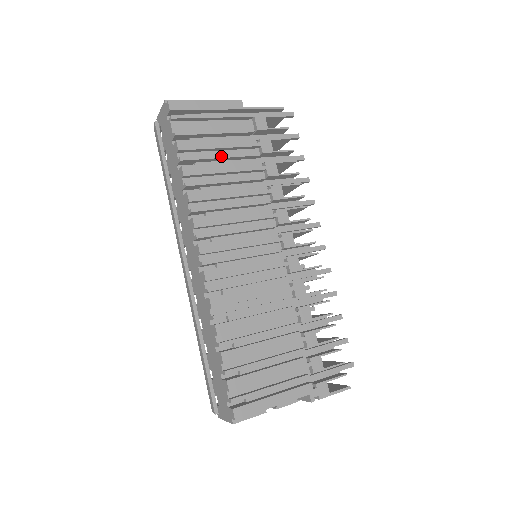
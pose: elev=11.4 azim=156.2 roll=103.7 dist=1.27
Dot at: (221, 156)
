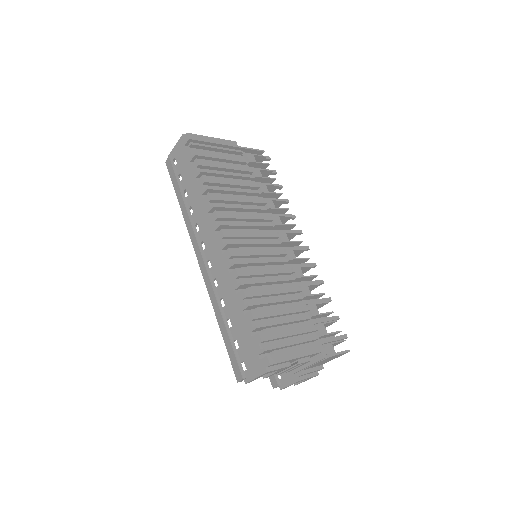
Dot at: (228, 174)
